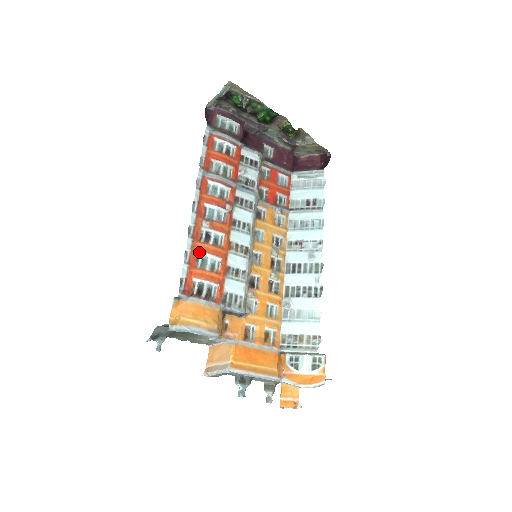
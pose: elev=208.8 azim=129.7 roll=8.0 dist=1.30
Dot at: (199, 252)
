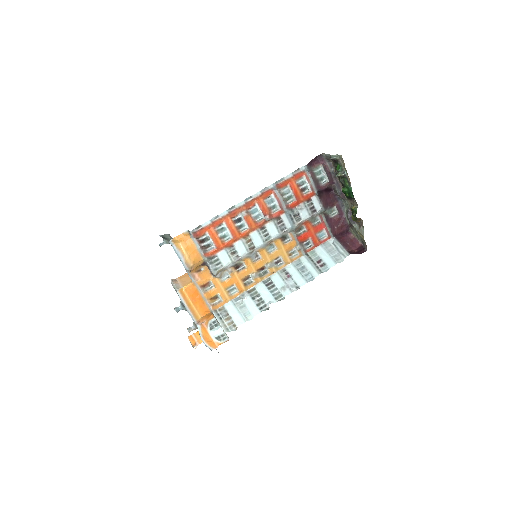
Dot at: (225, 223)
